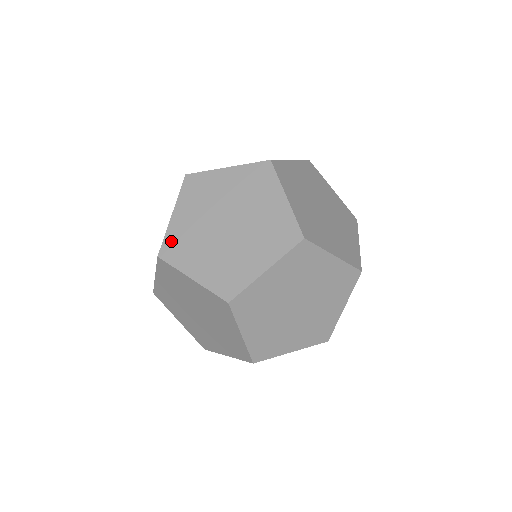
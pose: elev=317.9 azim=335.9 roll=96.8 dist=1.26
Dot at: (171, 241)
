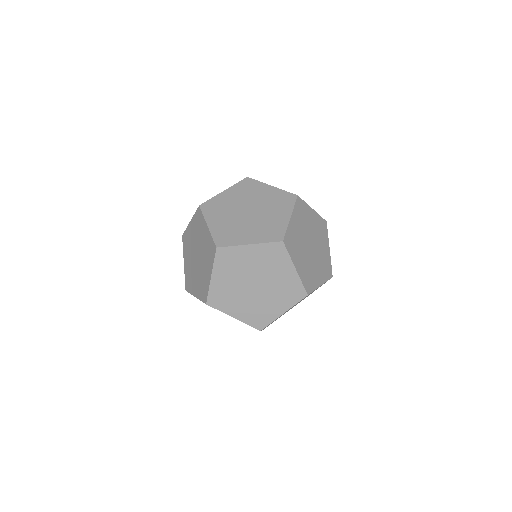
Dot at: (219, 236)
